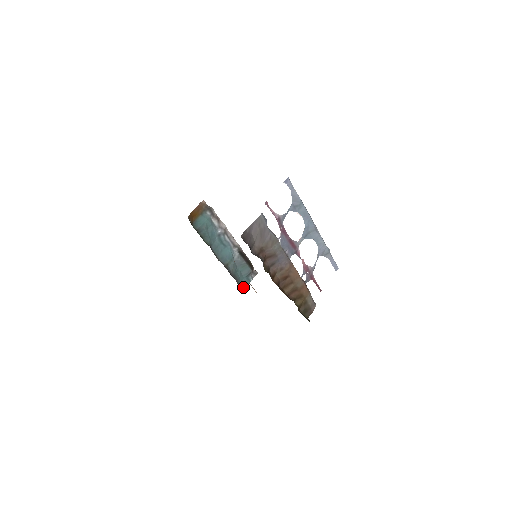
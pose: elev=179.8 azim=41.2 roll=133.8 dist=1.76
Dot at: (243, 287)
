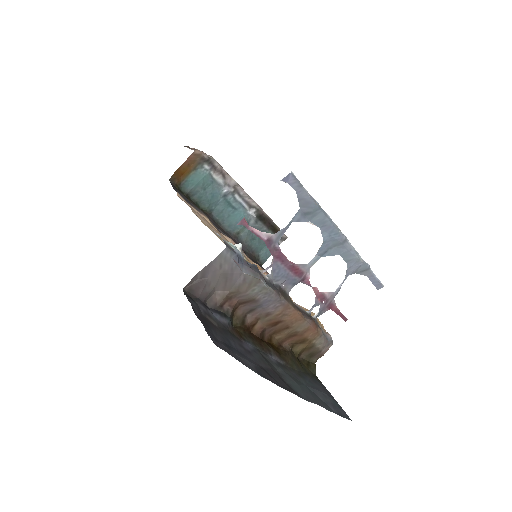
Dot at: (263, 258)
